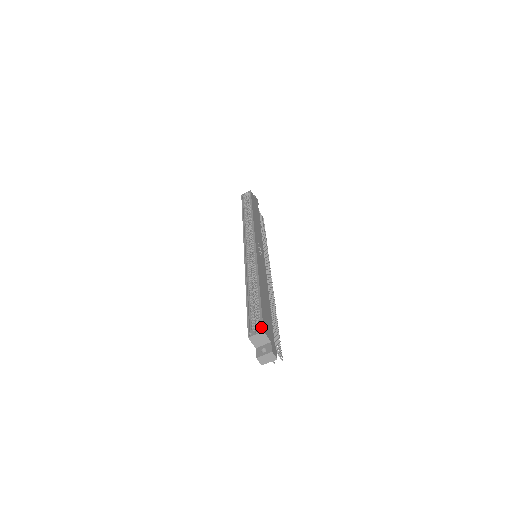
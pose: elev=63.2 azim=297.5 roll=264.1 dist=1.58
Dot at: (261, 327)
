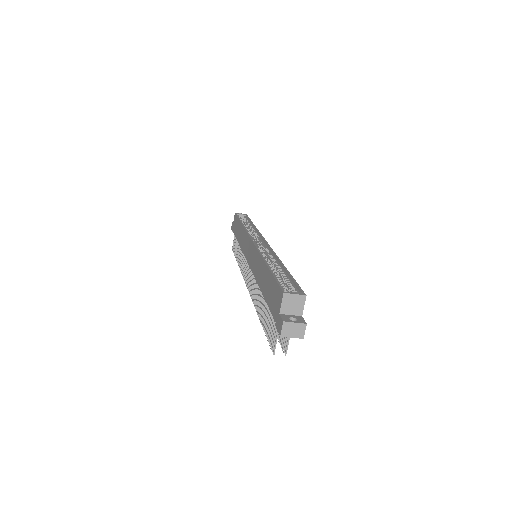
Dot at: (302, 291)
